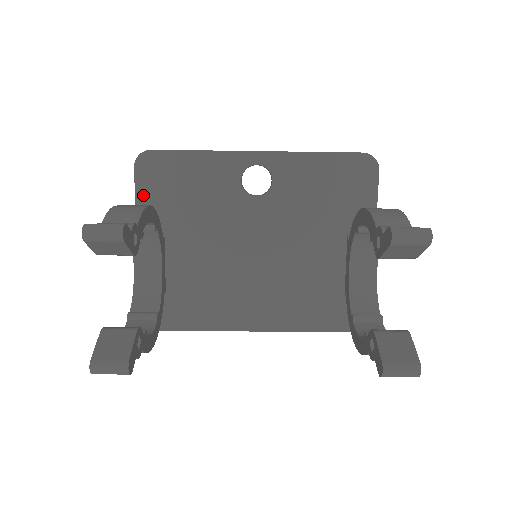
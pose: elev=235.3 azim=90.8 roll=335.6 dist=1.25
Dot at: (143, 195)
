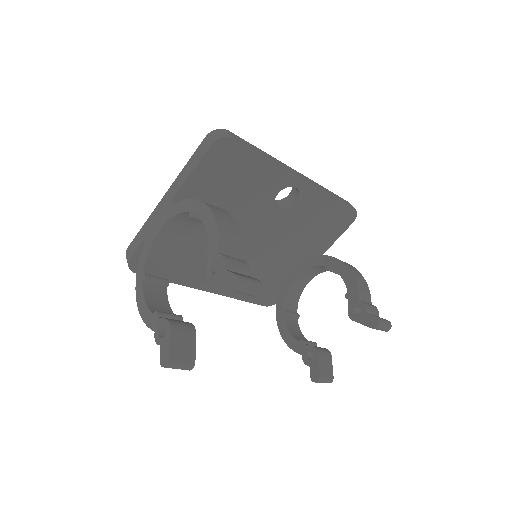
Dot at: (201, 171)
